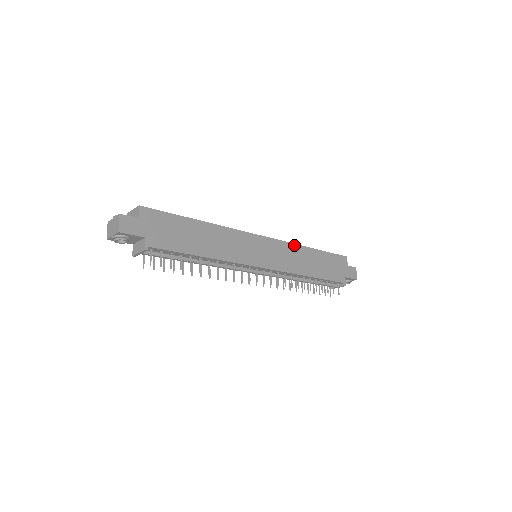
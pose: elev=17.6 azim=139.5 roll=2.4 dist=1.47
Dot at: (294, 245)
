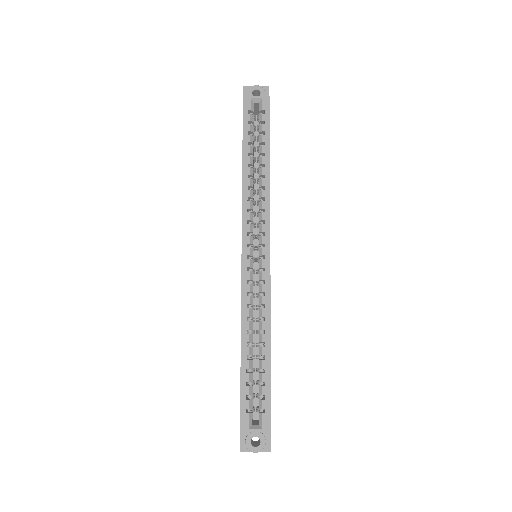
Dot at: occluded
